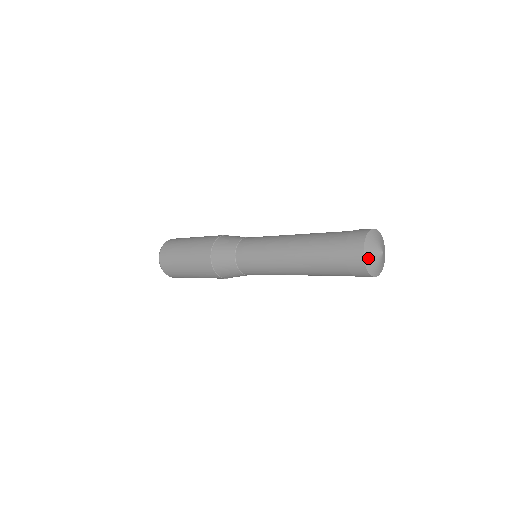
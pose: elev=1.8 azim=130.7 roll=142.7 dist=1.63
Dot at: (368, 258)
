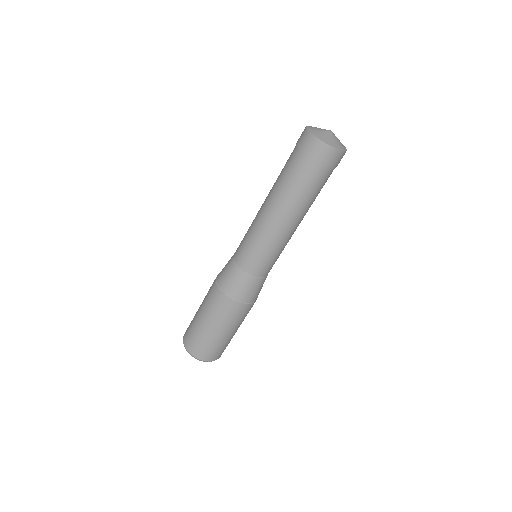
Dot at: (323, 138)
